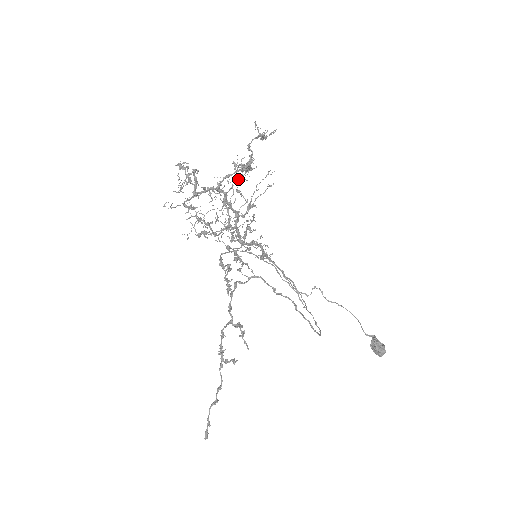
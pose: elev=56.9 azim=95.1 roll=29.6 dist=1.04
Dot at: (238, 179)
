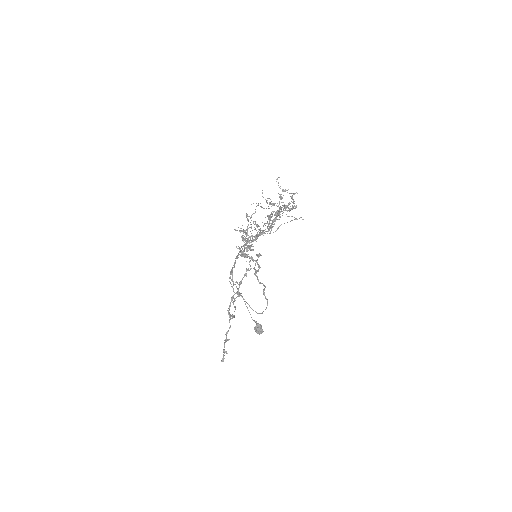
Dot at: occluded
